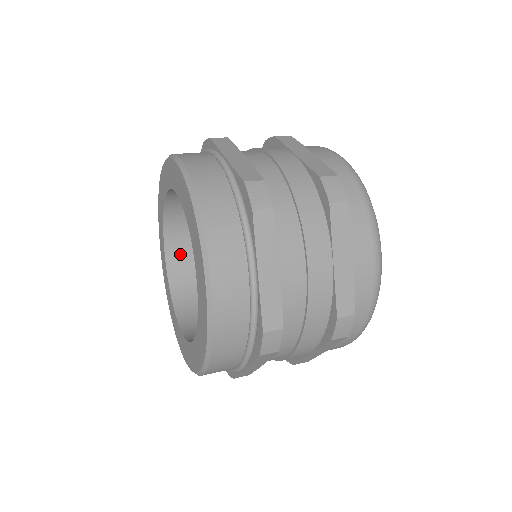
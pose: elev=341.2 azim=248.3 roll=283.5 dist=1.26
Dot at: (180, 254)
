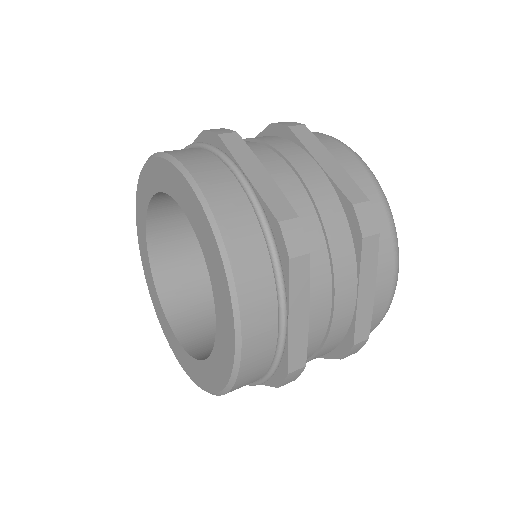
Dot at: (163, 242)
